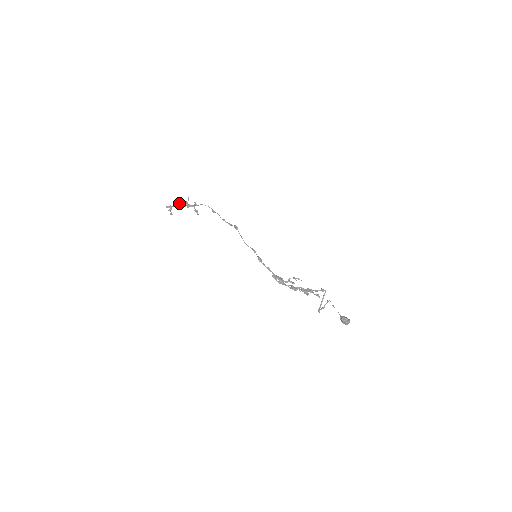
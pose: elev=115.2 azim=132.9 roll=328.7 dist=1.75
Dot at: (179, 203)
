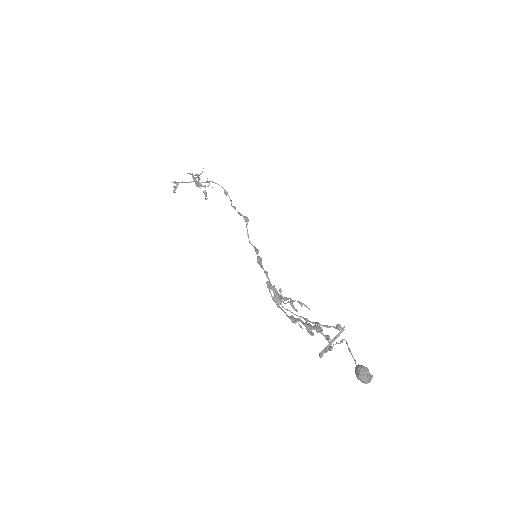
Dot at: occluded
